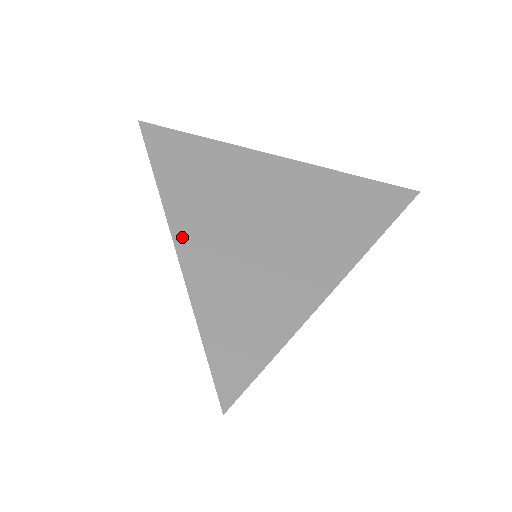
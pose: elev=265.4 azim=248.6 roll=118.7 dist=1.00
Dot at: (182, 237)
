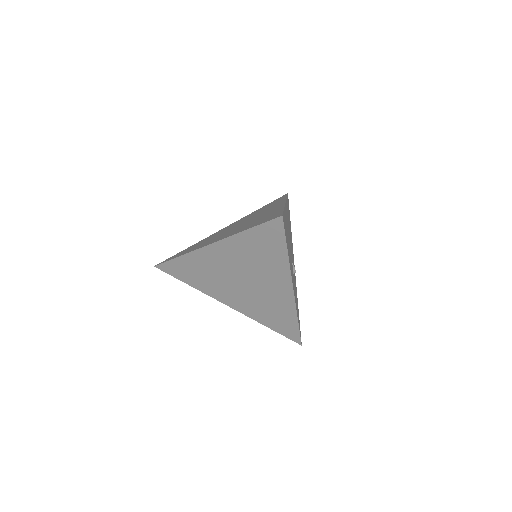
Dot at: (210, 243)
